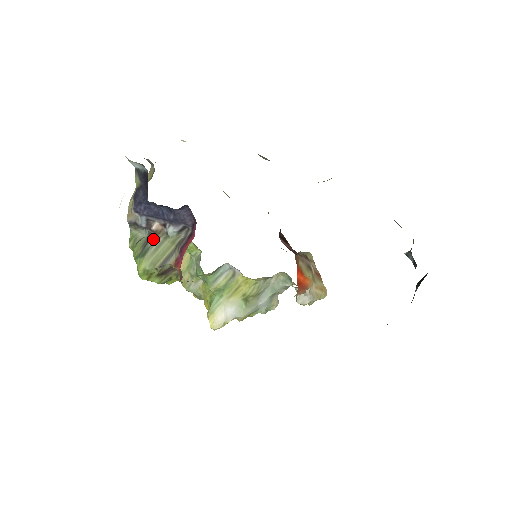
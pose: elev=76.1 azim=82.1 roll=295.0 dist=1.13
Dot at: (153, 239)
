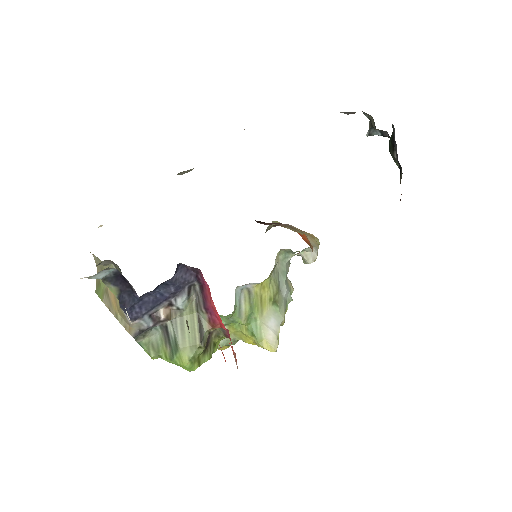
Dot at: (171, 327)
